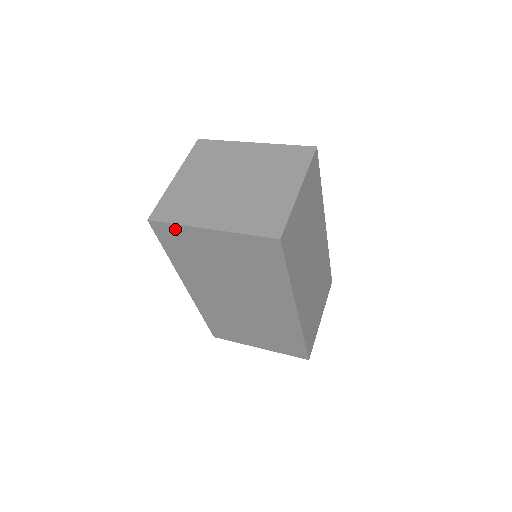
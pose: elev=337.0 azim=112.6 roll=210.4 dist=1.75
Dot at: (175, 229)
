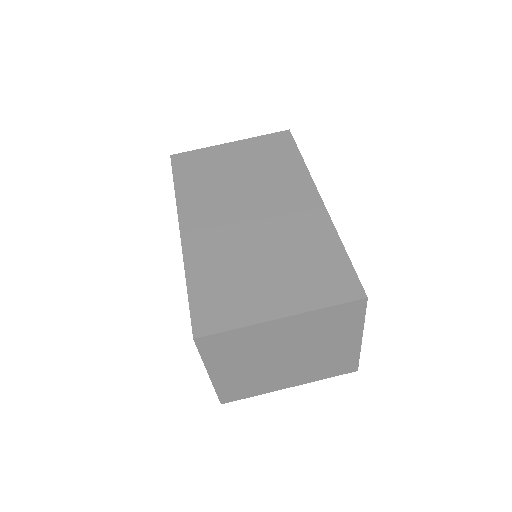
Dot at: occluded
